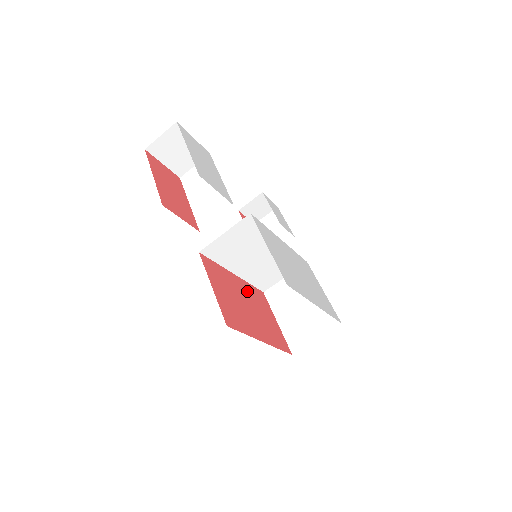
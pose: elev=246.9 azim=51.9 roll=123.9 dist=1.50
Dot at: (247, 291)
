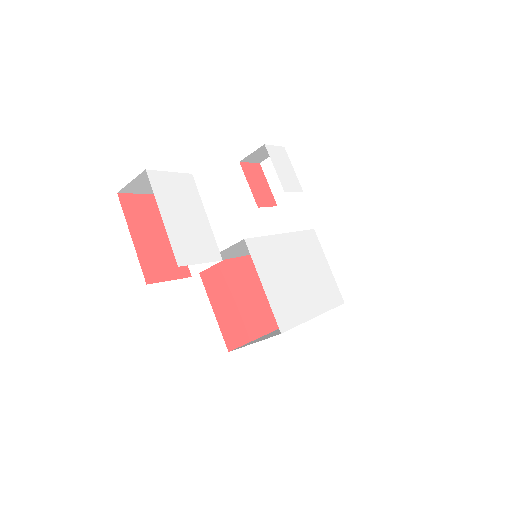
Dot at: (251, 270)
